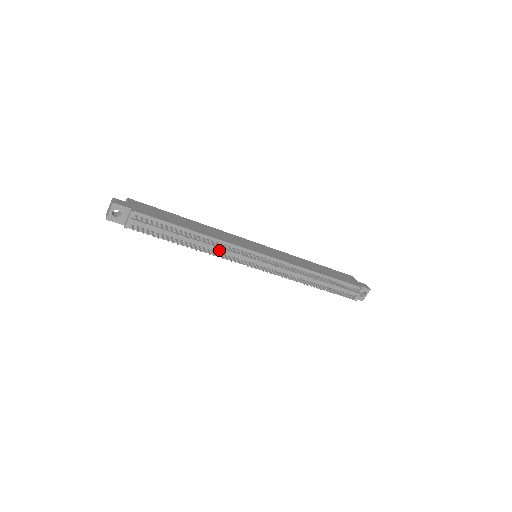
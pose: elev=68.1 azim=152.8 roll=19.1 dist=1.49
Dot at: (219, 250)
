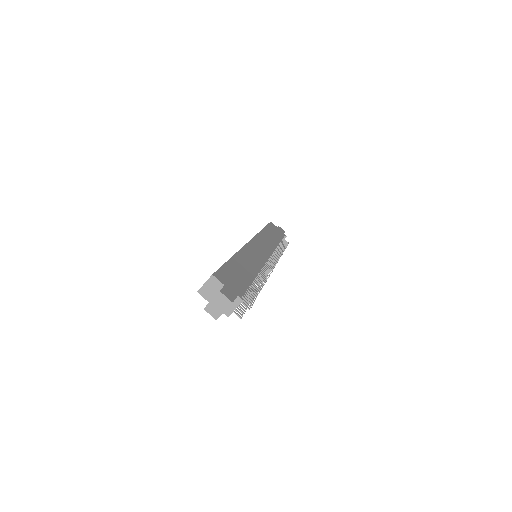
Dot at: occluded
